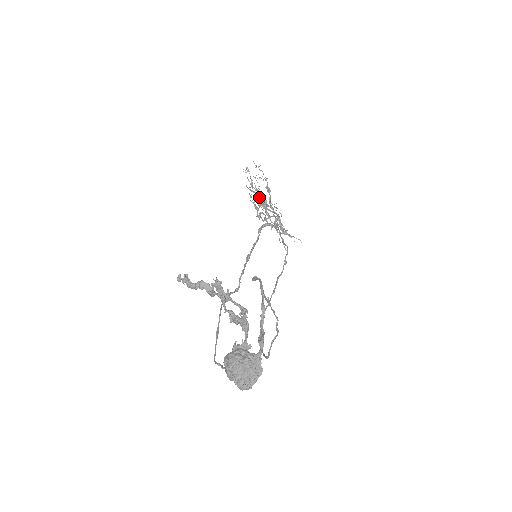
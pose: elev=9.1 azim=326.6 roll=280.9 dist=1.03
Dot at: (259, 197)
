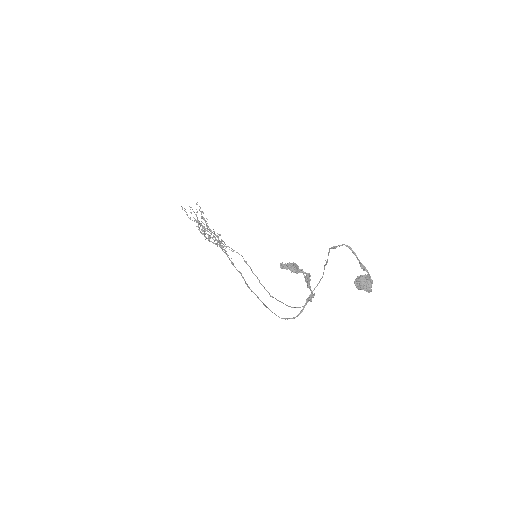
Dot at: occluded
